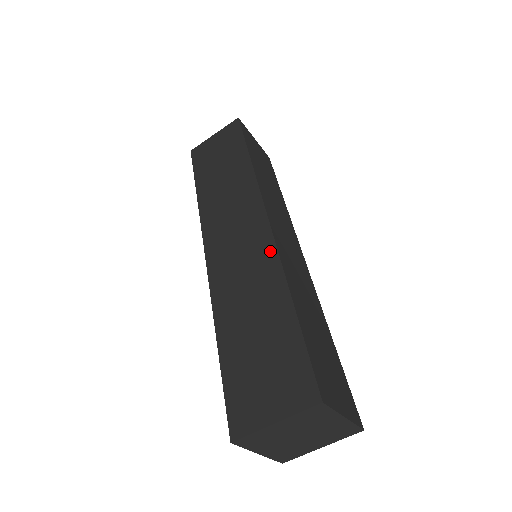
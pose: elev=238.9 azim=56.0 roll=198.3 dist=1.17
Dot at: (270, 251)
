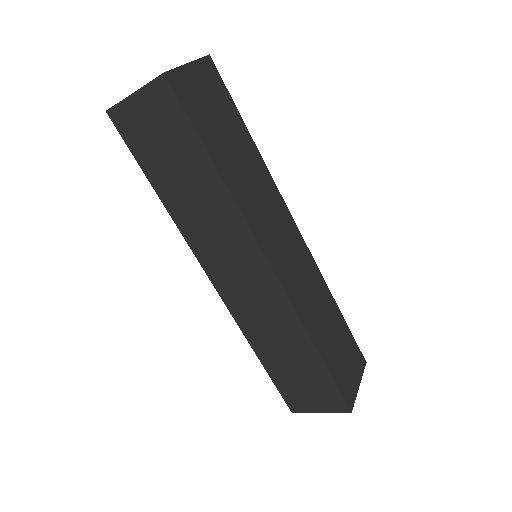
Dot at: (286, 306)
